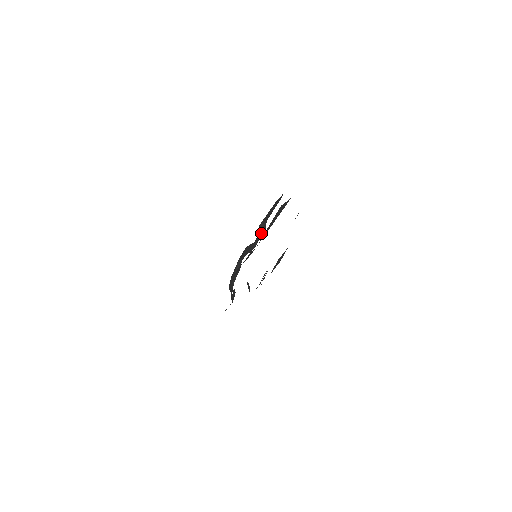
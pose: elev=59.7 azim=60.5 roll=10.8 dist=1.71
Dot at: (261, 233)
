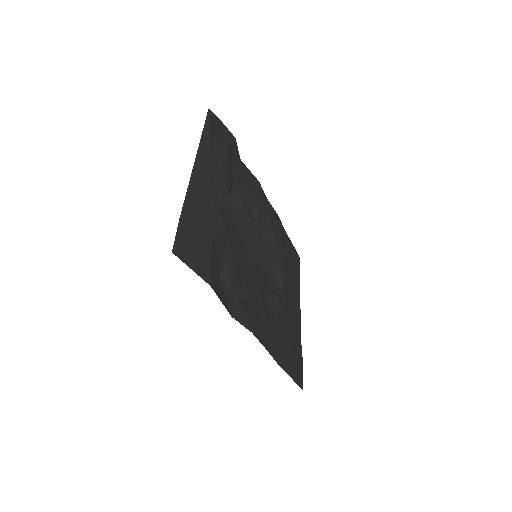
Dot at: occluded
